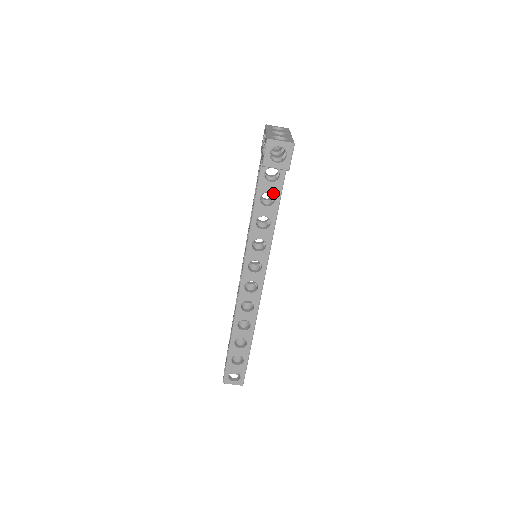
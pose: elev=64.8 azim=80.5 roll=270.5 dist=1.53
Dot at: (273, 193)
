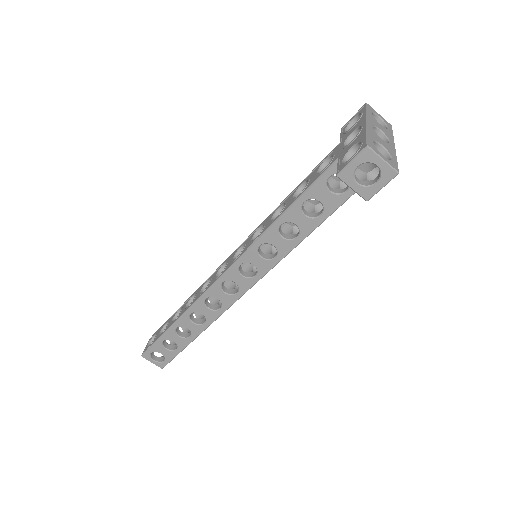
Dot at: (324, 205)
